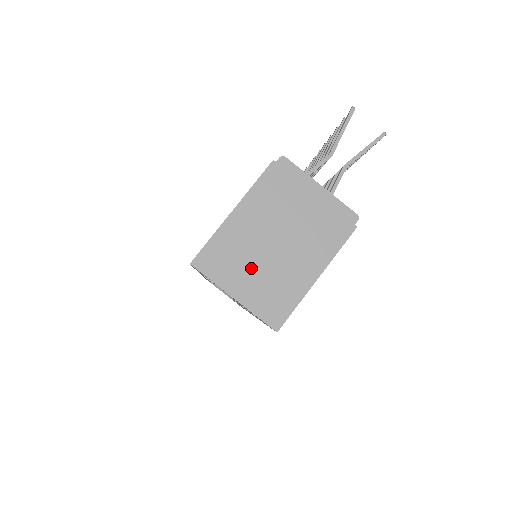
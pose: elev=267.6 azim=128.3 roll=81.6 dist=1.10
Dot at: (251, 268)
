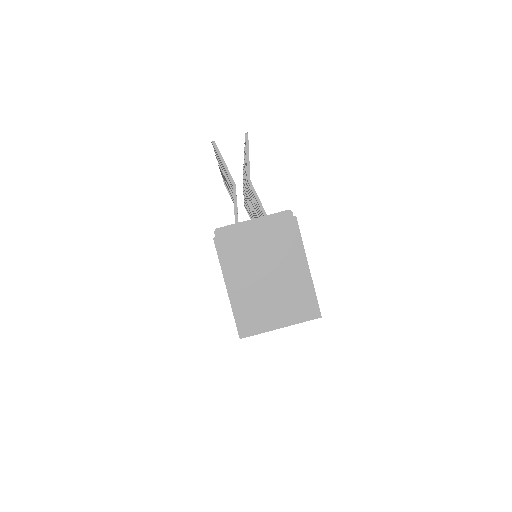
Dot at: (271, 304)
